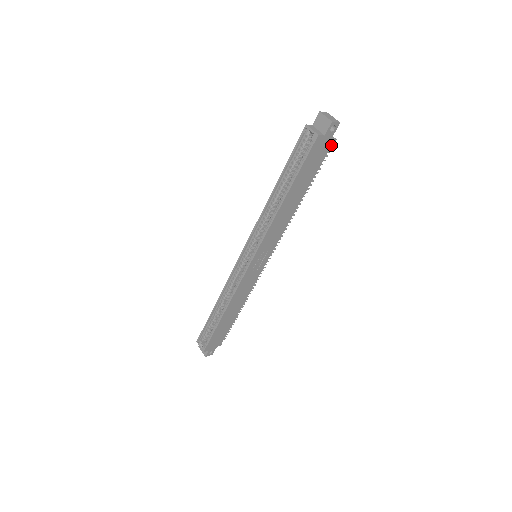
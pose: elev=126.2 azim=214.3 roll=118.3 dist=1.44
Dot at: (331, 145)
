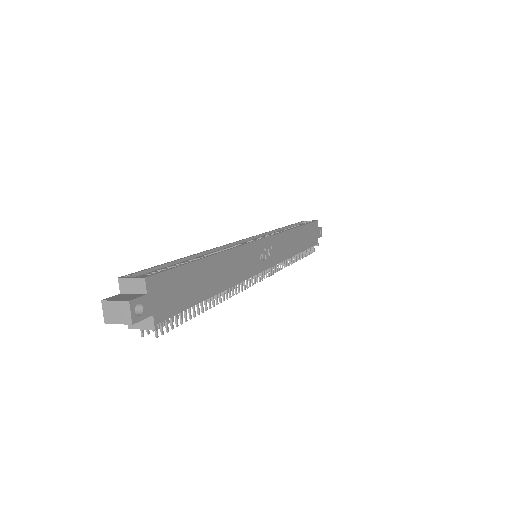
Dot at: (316, 244)
